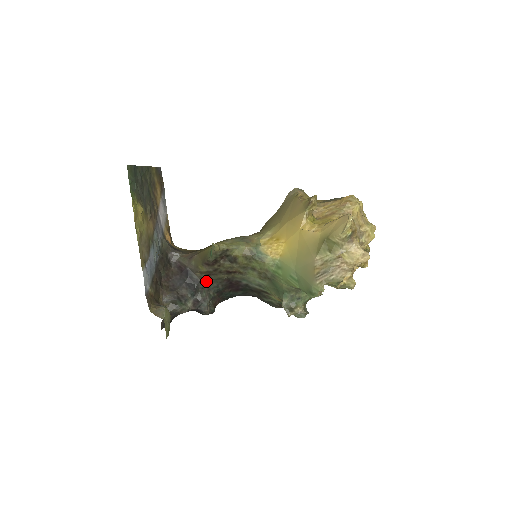
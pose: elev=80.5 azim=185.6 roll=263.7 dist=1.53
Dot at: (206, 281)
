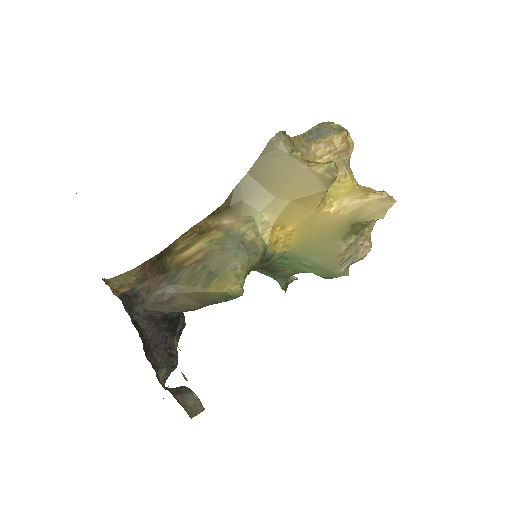
Dot at: occluded
